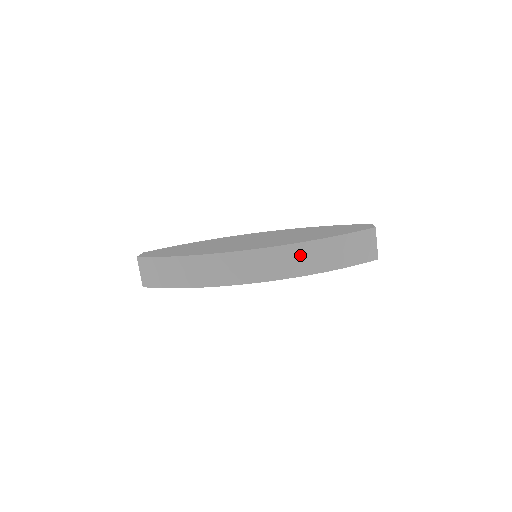
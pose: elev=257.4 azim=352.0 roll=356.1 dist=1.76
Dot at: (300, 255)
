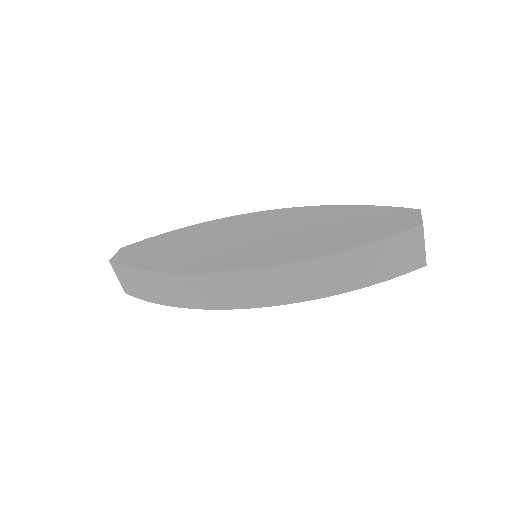
Dot at: (305, 275)
